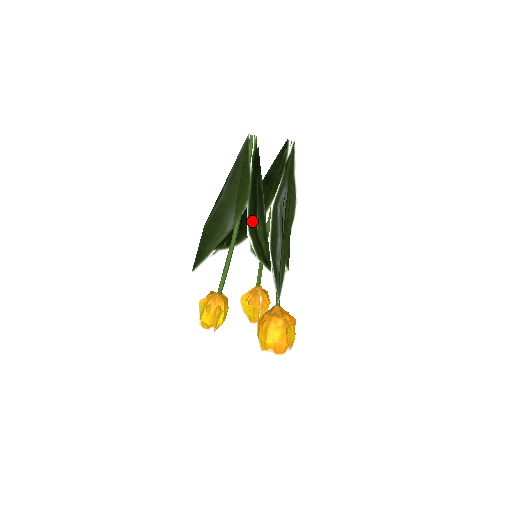
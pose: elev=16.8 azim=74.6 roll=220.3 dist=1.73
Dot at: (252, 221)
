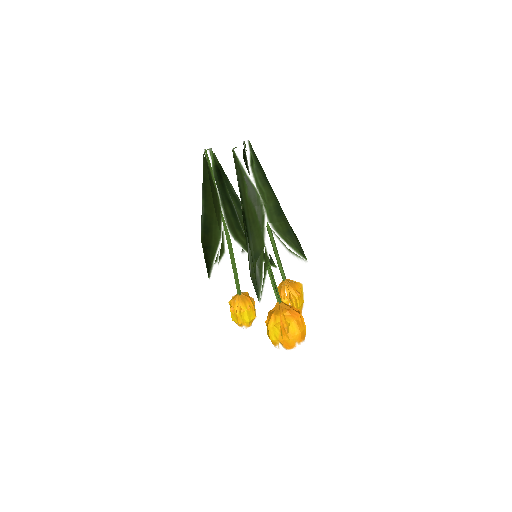
Dot at: (234, 227)
